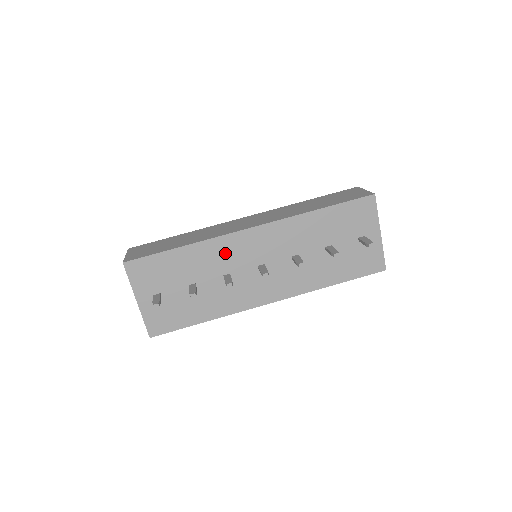
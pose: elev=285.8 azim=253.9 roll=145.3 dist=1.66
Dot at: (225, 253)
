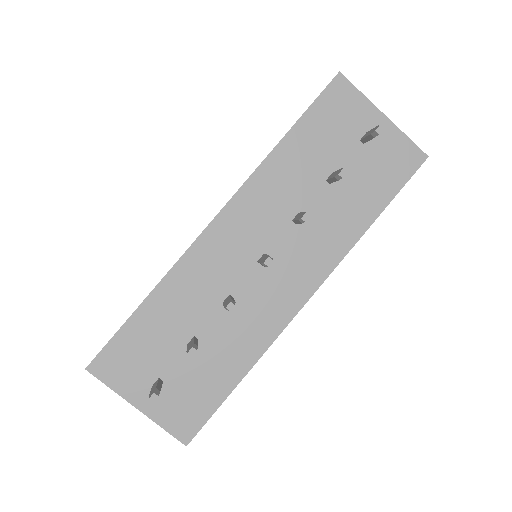
Dot at: (204, 272)
